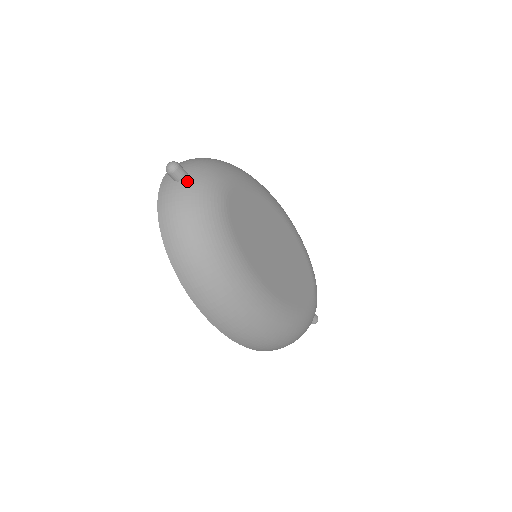
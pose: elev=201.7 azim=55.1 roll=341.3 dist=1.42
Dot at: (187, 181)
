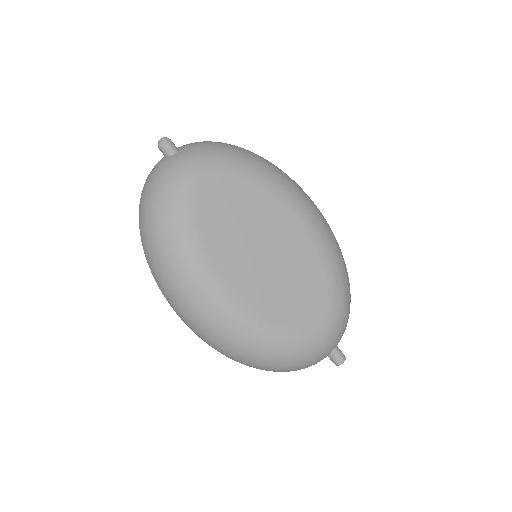
Dot at: (171, 157)
